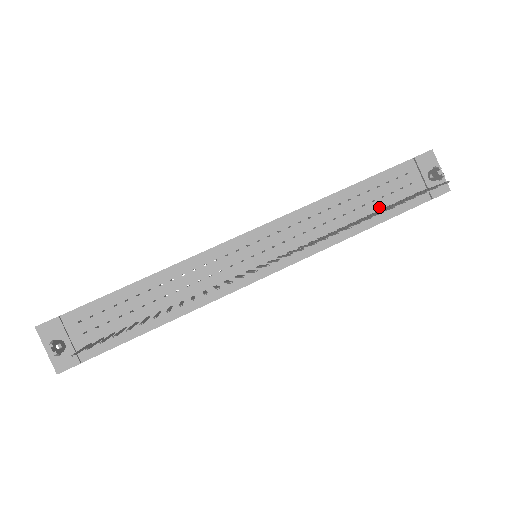
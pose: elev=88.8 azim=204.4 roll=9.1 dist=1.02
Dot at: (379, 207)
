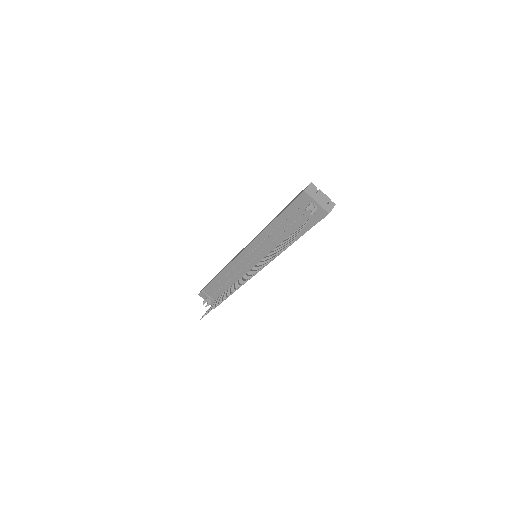
Dot at: (292, 231)
